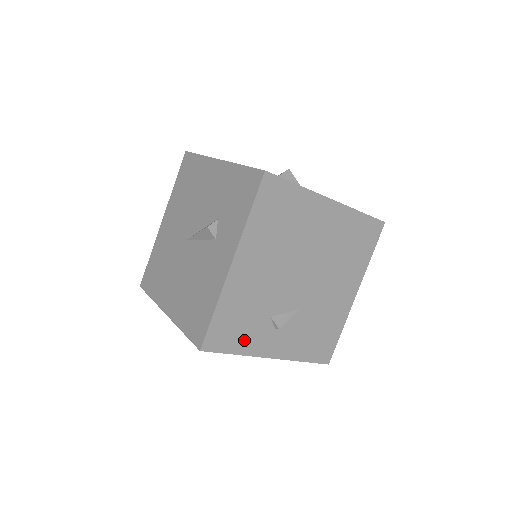
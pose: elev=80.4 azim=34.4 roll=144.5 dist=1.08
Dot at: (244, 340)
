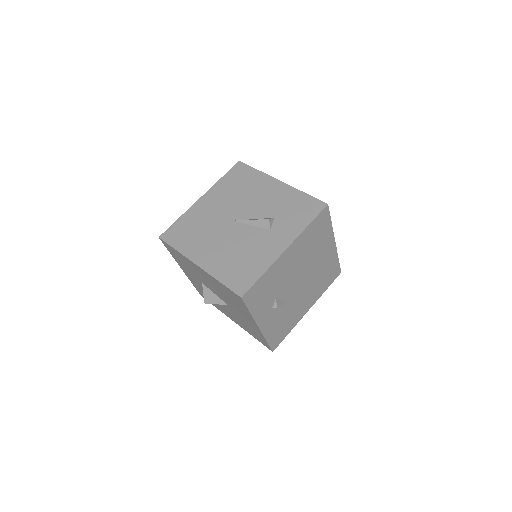
Dot at: (259, 305)
